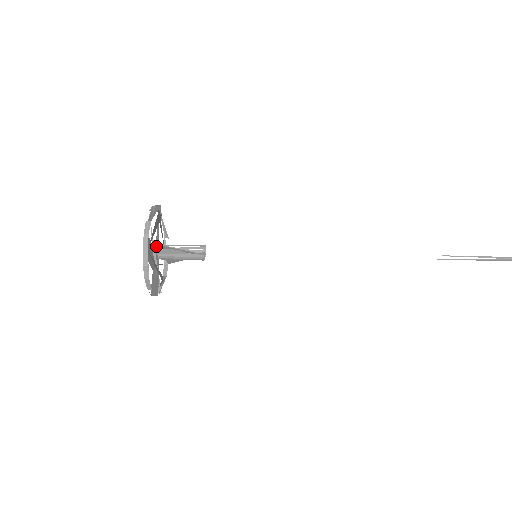
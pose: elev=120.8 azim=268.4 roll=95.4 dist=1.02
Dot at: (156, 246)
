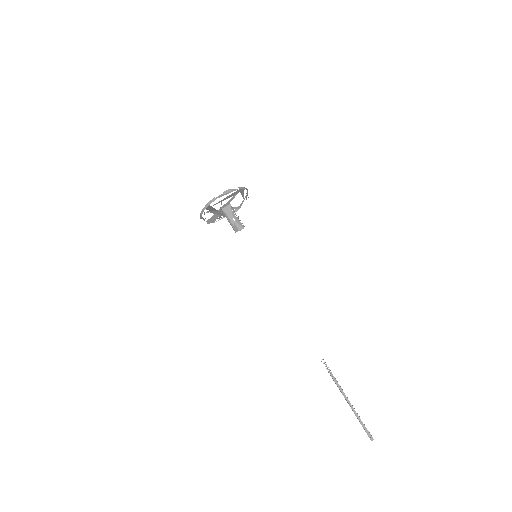
Dot at: (227, 203)
